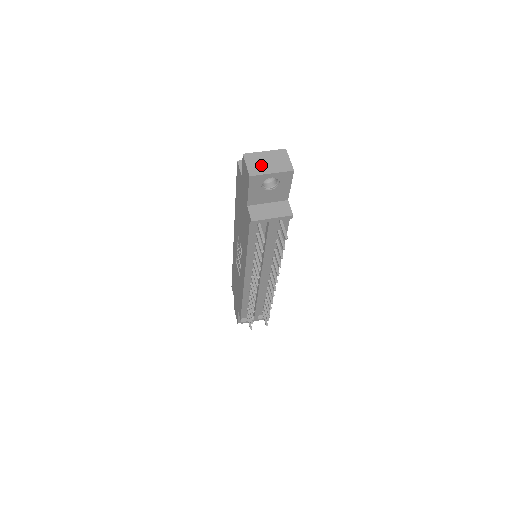
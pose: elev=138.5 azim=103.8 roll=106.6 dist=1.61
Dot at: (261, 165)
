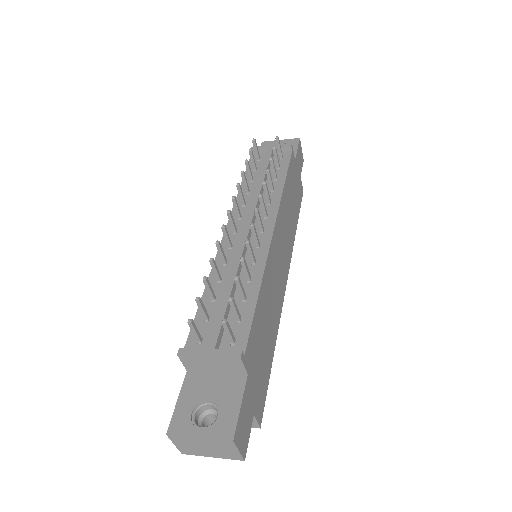
Dot at: occluded
